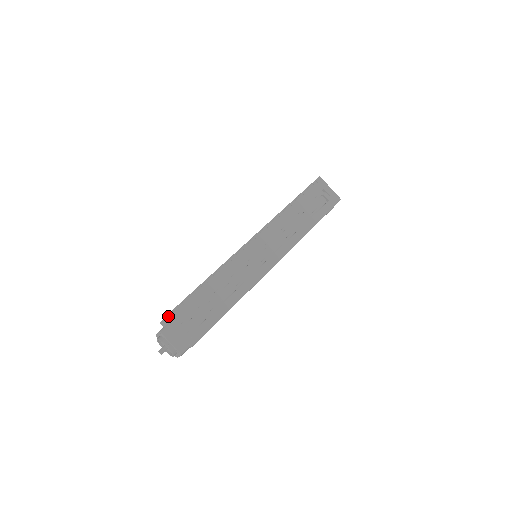
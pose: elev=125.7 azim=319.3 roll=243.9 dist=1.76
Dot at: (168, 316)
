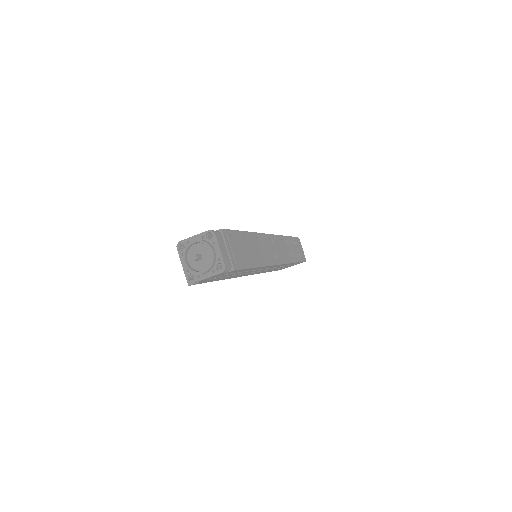
Dot at: occluded
